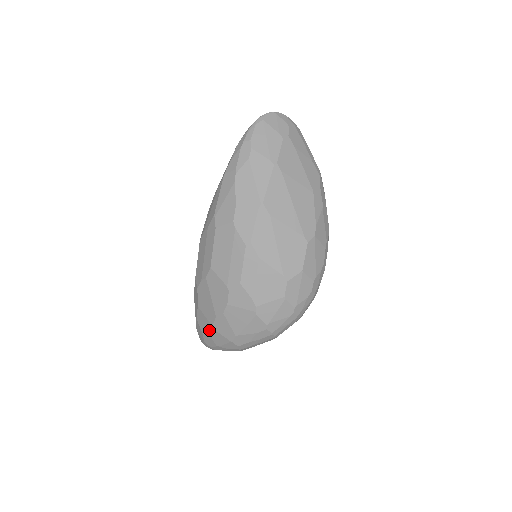
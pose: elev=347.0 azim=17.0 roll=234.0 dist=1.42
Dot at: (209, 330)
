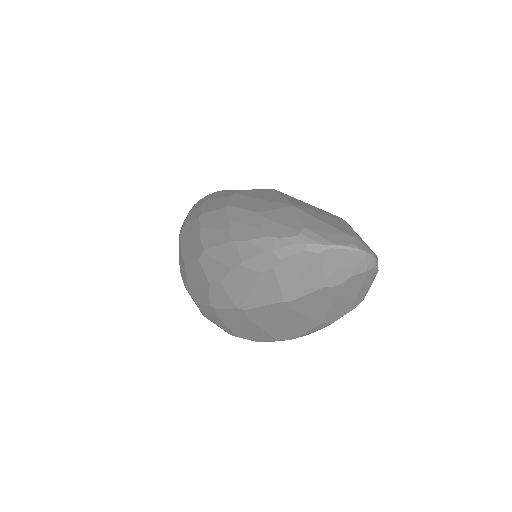
Dot at: occluded
